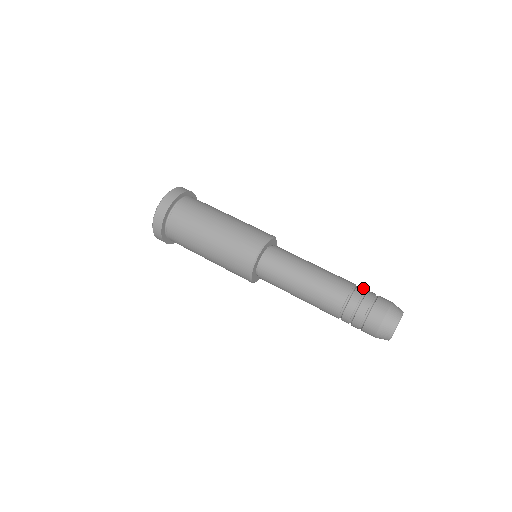
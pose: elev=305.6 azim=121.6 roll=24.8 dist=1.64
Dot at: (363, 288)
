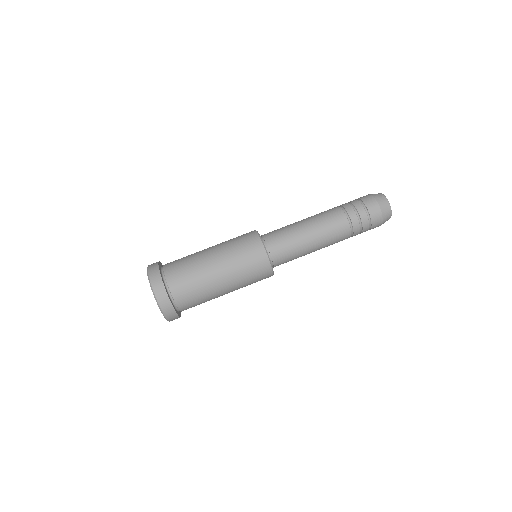
Dot at: (346, 204)
